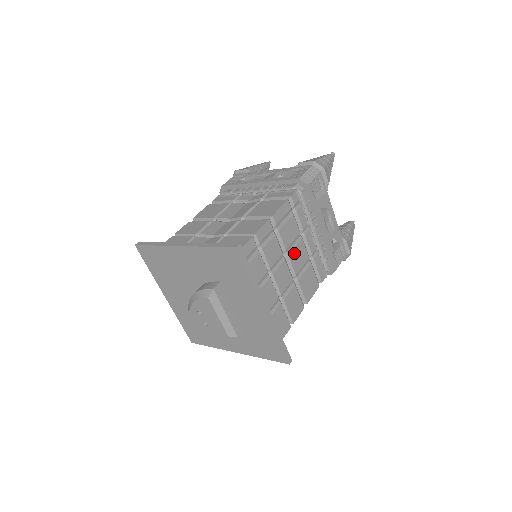
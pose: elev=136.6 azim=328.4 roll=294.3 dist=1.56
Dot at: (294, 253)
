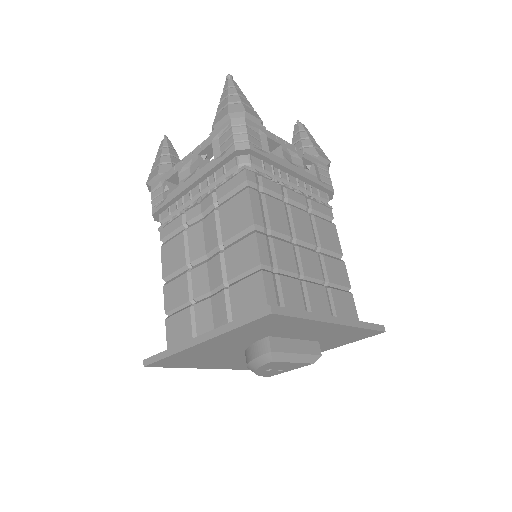
Dot at: (297, 229)
